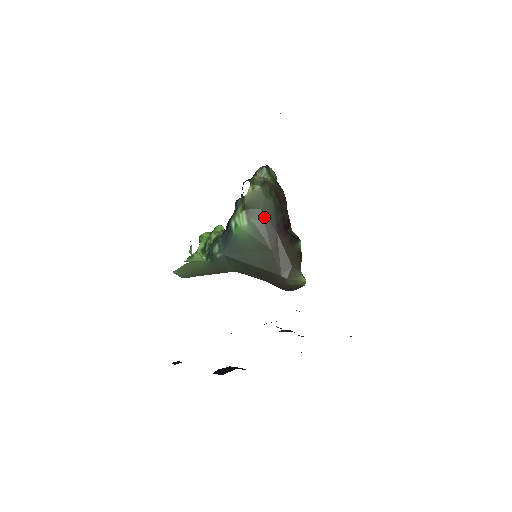
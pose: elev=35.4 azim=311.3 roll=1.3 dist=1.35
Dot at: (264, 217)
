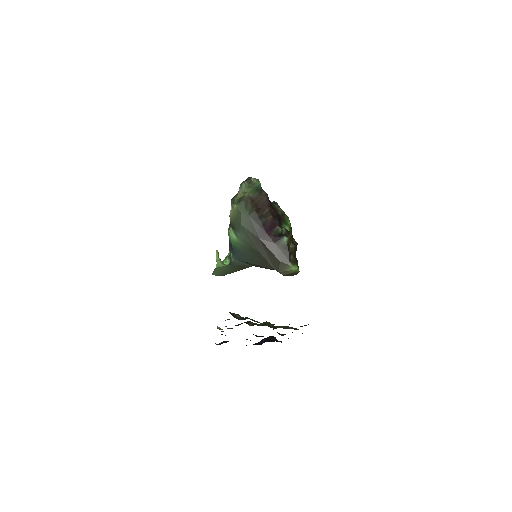
Dot at: (245, 229)
